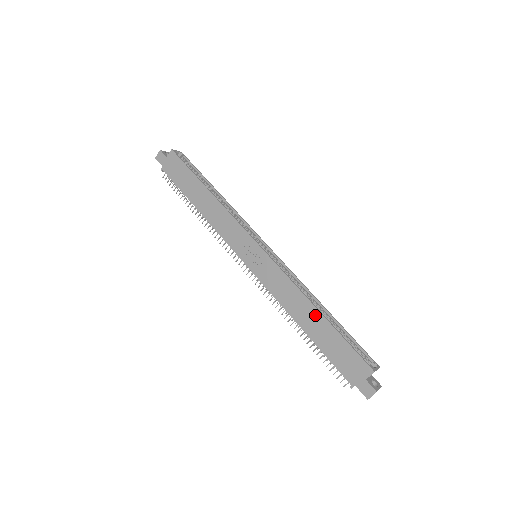
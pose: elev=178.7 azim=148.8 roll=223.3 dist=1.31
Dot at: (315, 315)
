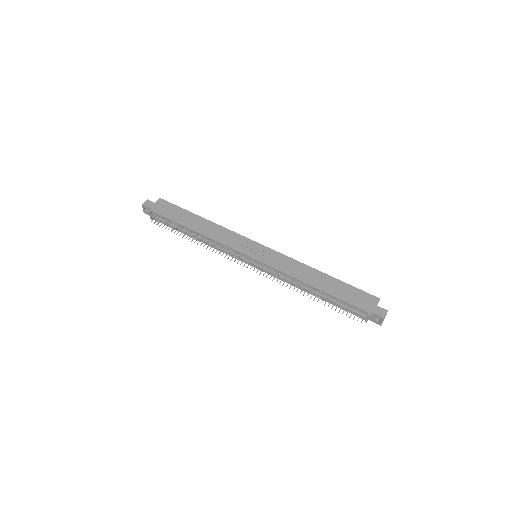
Dot at: (323, 276)
